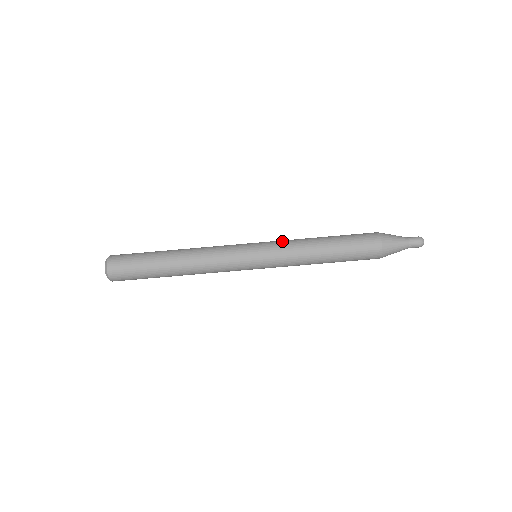
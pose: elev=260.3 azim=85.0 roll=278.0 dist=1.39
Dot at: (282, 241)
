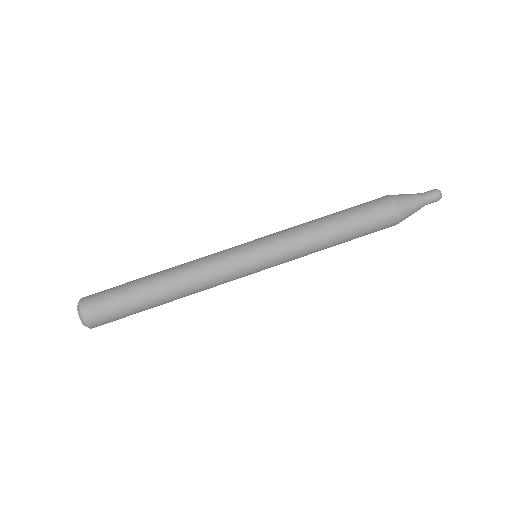
Dot at: (283, 233)
